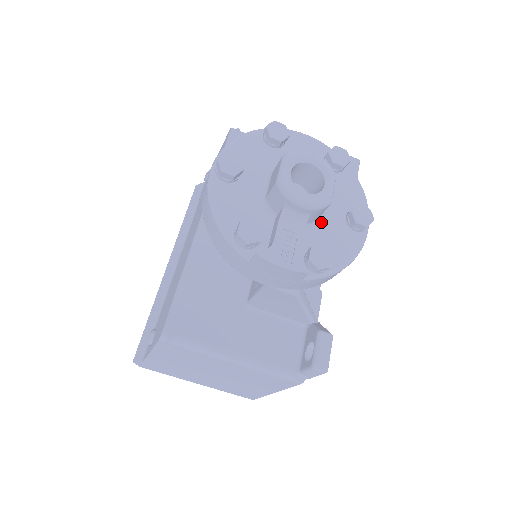
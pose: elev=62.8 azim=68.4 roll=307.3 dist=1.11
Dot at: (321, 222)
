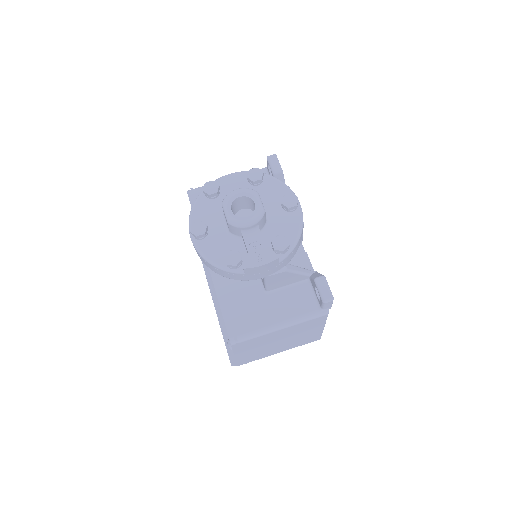
Dot at: (270, 221)
